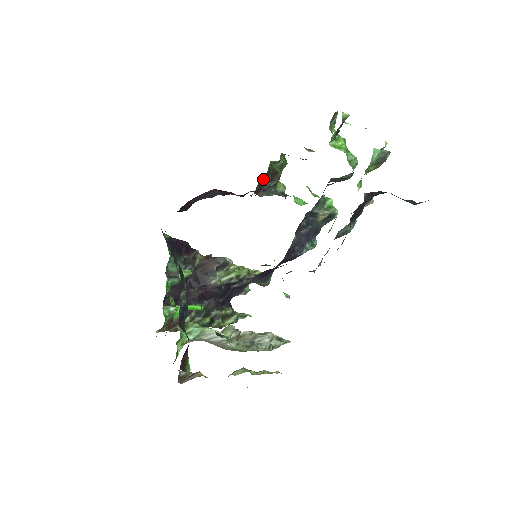
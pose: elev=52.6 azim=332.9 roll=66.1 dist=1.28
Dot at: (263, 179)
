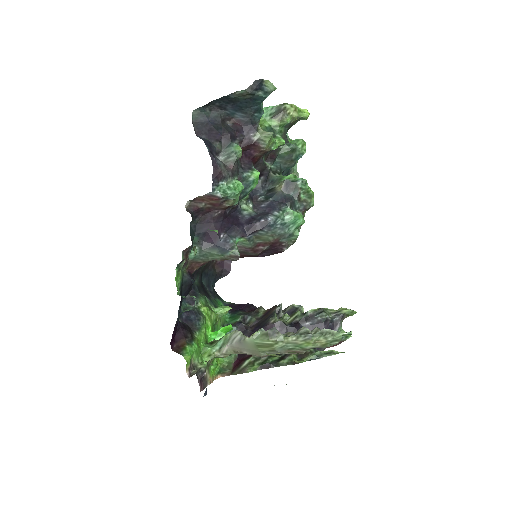
Dot at: occluded
